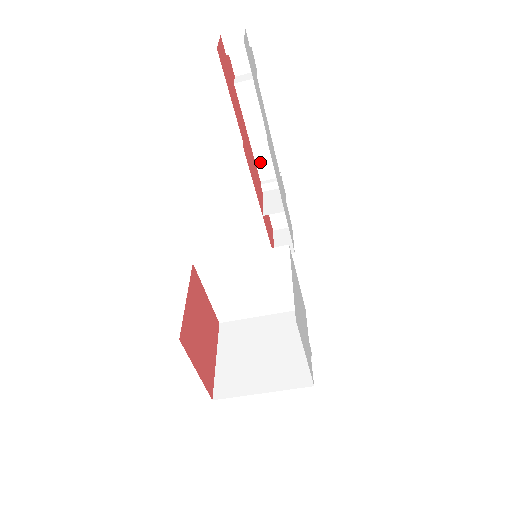
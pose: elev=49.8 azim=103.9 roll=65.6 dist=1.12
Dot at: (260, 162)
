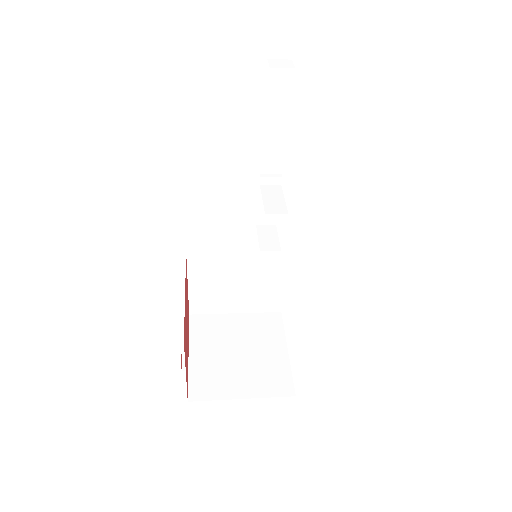
Dot at: (266, 154)
